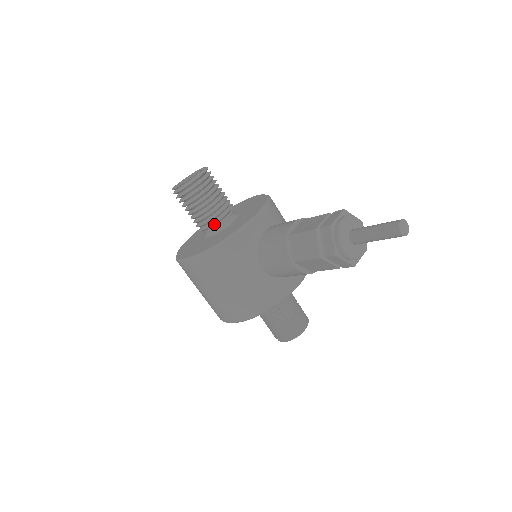
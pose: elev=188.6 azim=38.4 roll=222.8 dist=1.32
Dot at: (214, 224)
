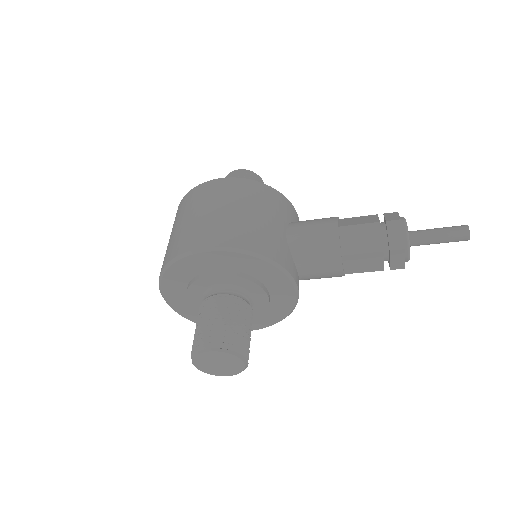
Dot at: occluded
